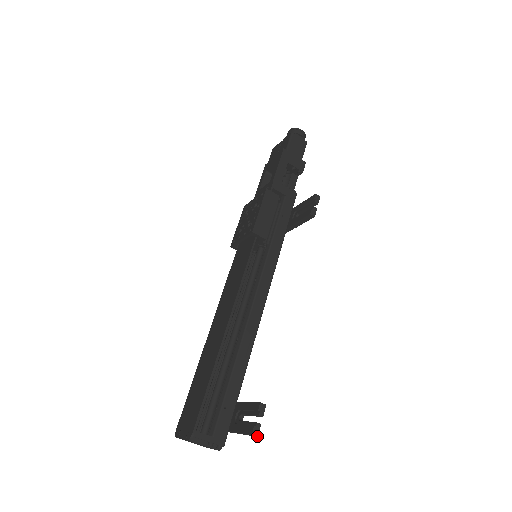
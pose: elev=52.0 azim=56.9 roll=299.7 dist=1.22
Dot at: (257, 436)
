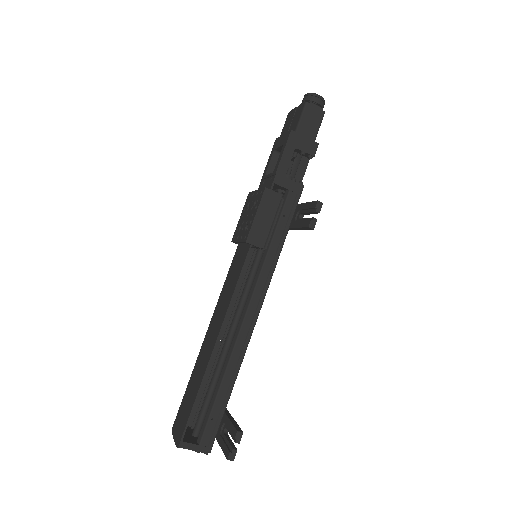
Dot at: occluded
